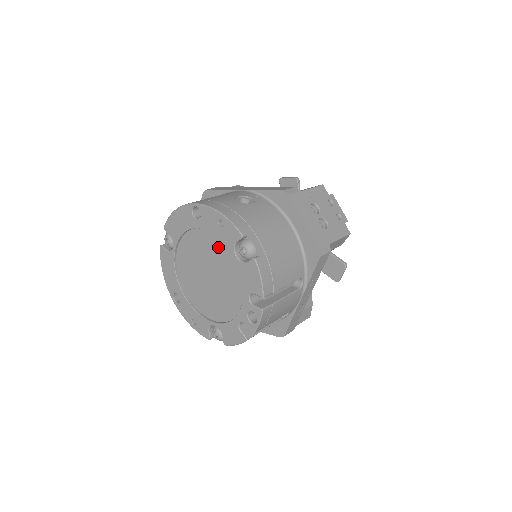
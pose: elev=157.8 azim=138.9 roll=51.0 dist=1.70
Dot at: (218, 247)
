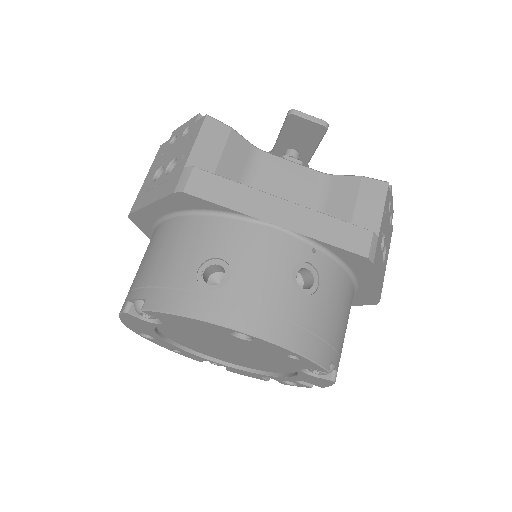
Dot at: (266, 353)
